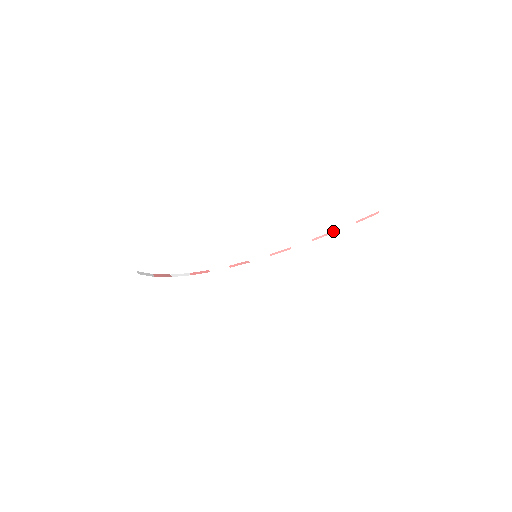
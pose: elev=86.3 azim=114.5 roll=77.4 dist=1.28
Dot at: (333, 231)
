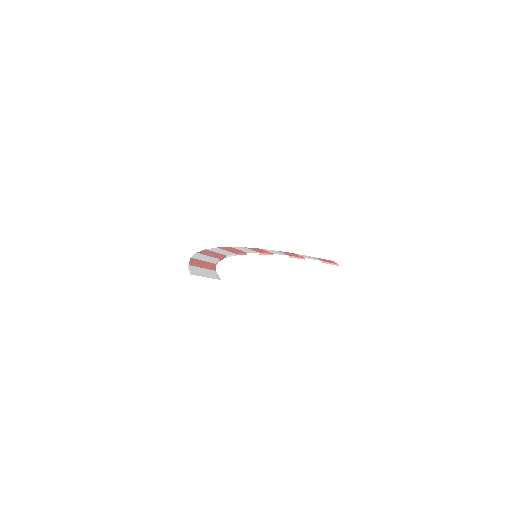
Dot at: (305, 258)
